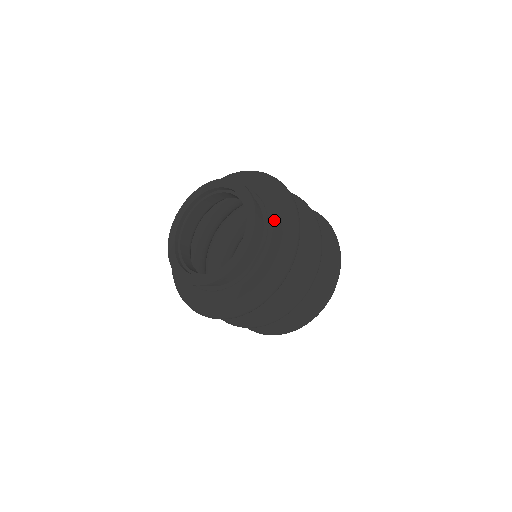
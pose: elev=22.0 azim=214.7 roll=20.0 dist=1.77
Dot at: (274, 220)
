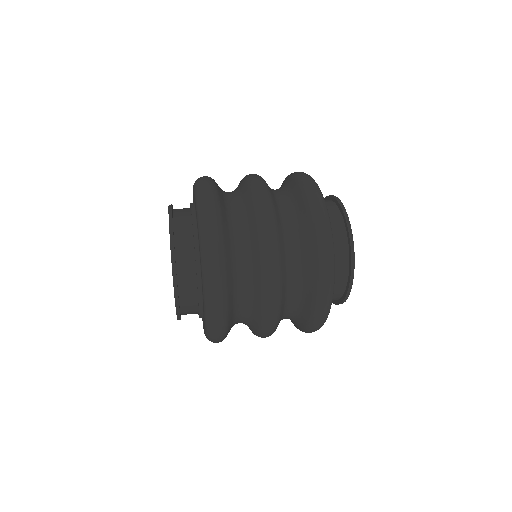
Dot at: occluded
